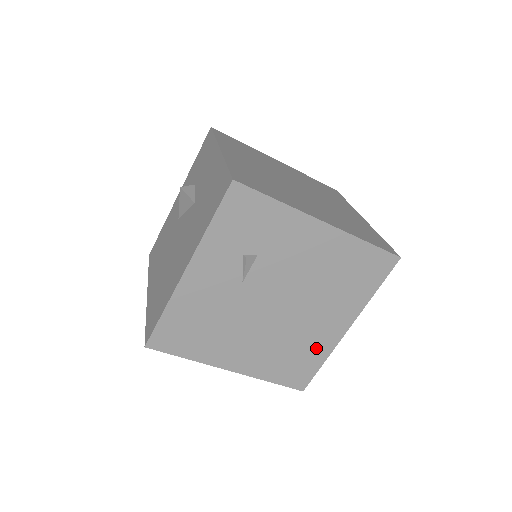
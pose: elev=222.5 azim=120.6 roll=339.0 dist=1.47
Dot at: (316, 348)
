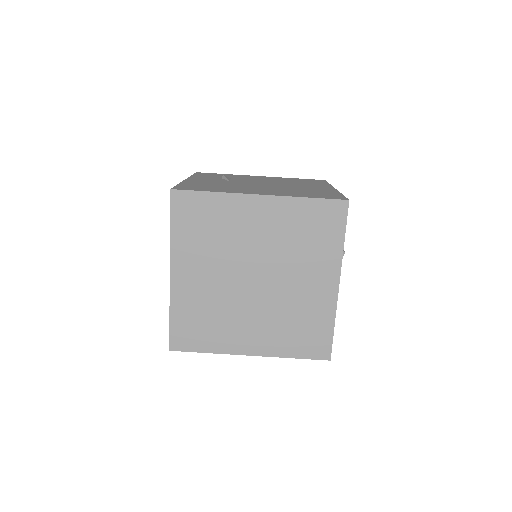
Dot at: (323, 191)
